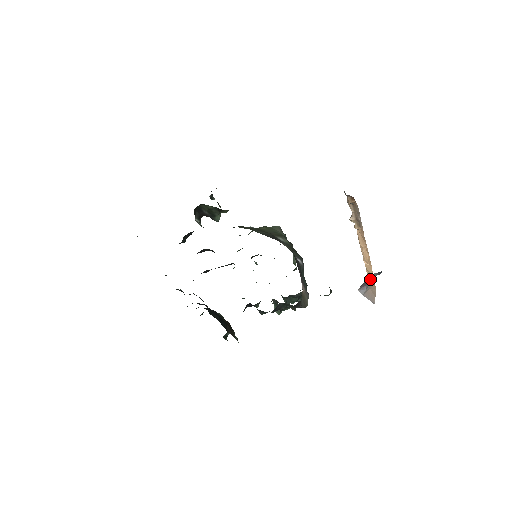
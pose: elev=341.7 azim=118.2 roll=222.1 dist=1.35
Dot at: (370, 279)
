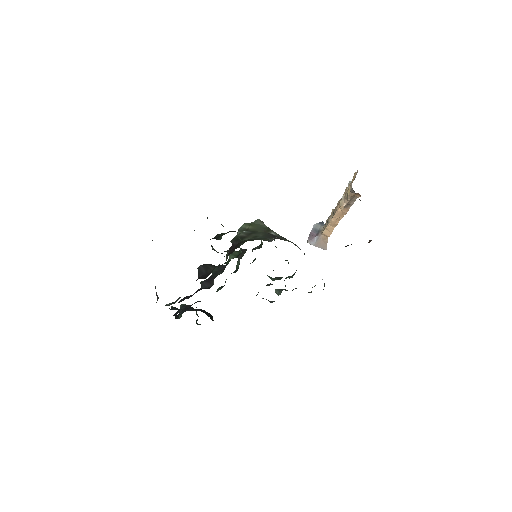
Dot at: (325, 234)
